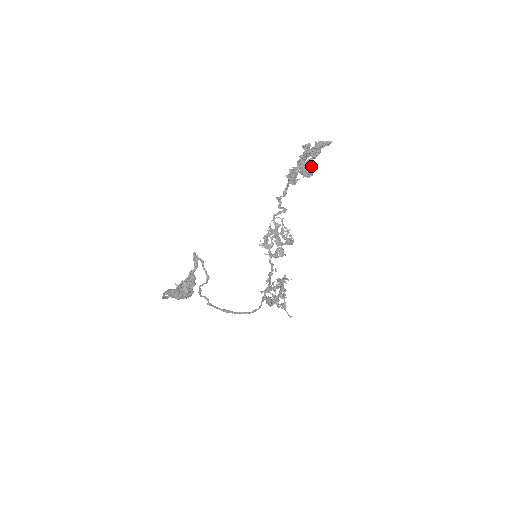
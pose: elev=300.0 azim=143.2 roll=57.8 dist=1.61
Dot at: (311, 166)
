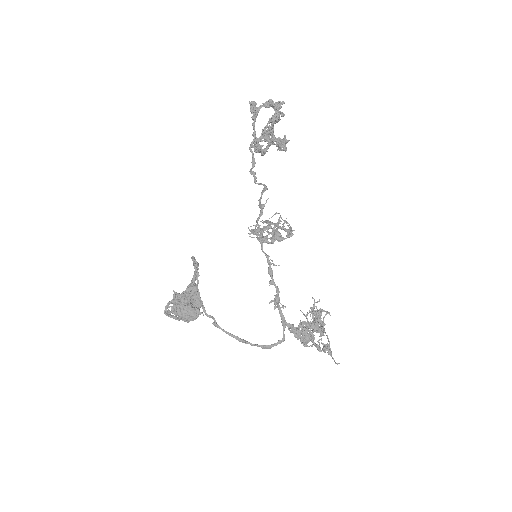
Dot at: (282, 139)
